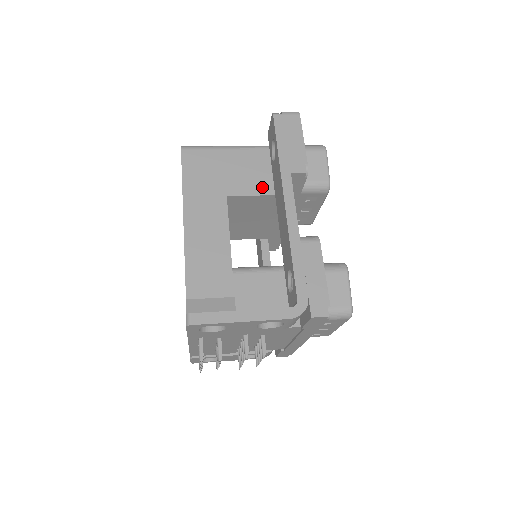
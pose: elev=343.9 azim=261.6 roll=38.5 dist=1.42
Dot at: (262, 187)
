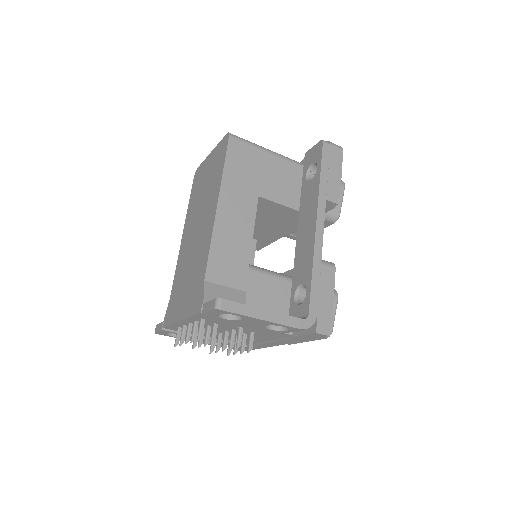
Dot at: (289, 199)
